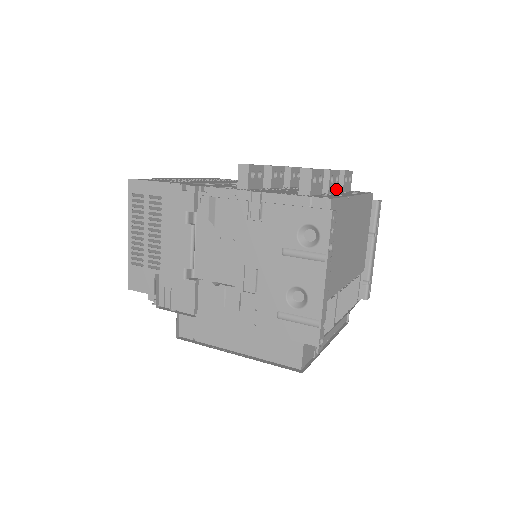
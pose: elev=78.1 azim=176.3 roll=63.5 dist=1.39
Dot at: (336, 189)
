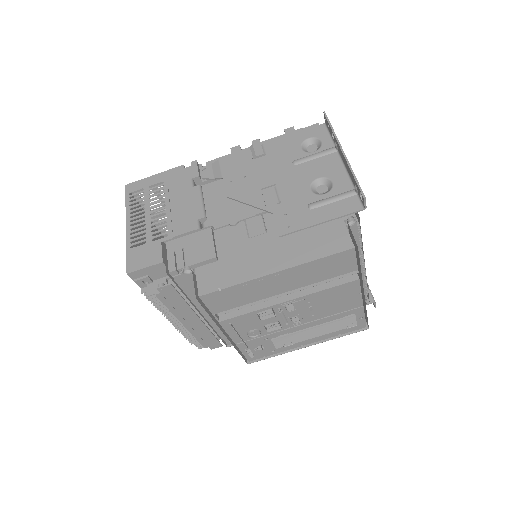
Dot at: occluded
